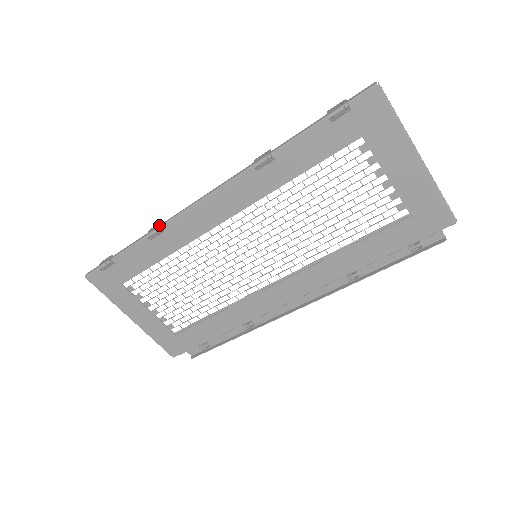
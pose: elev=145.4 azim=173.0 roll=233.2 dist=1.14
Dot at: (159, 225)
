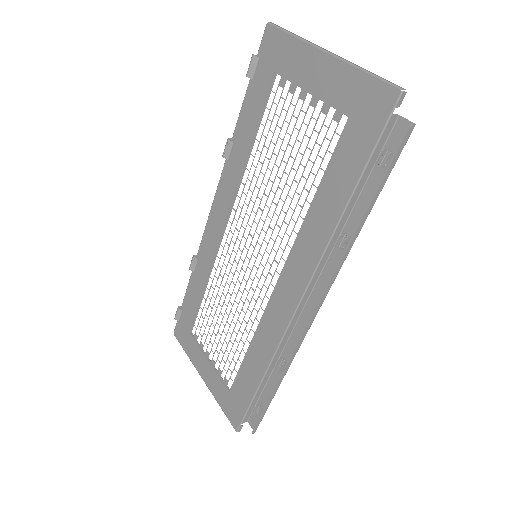
Dot at: occluded
